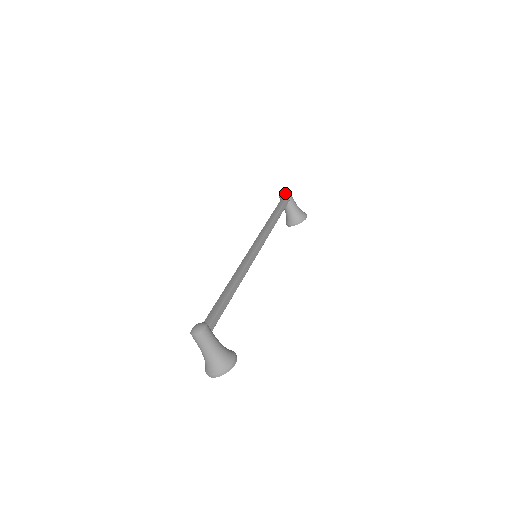
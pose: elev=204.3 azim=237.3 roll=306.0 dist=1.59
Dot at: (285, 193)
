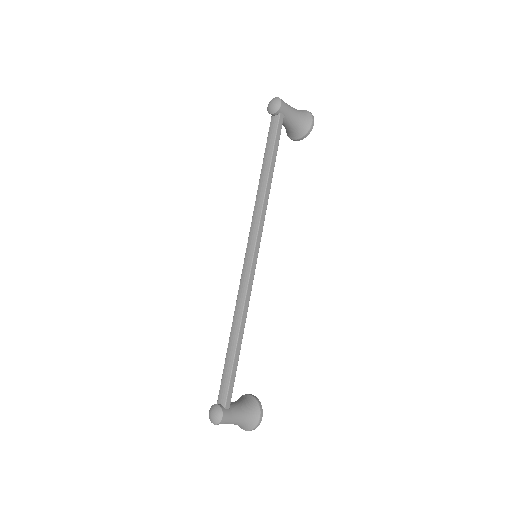
Dot at: (275, 109)
